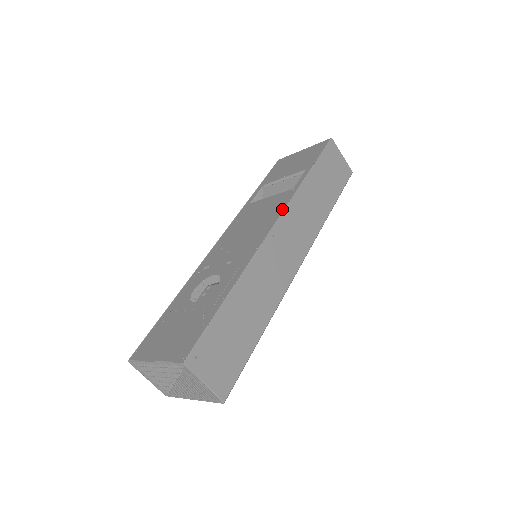
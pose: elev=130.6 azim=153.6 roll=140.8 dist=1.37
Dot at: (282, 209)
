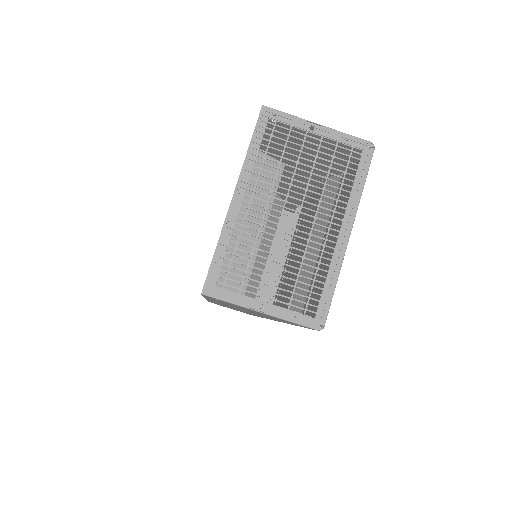
Dot at: occluded
